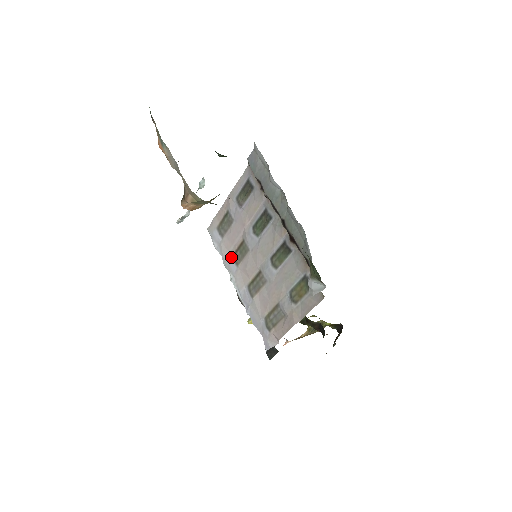
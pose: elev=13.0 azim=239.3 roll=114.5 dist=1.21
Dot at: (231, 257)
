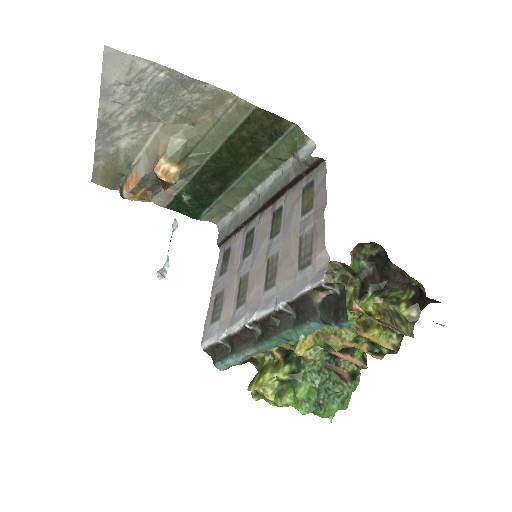
Dot at: (235, 311)
